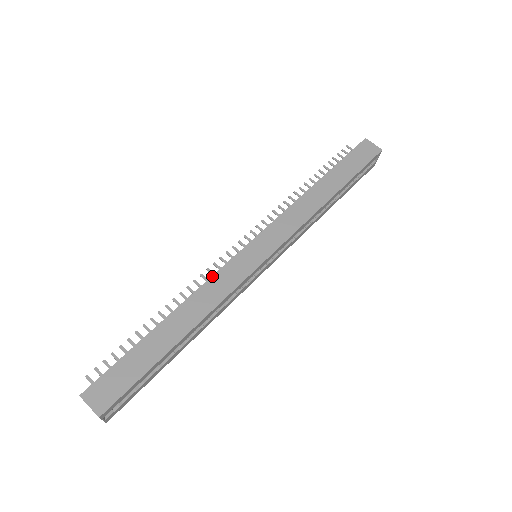
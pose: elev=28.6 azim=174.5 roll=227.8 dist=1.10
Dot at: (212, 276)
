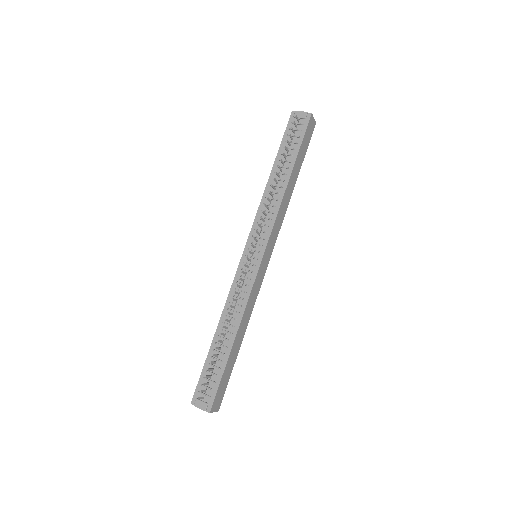
Dot at: (250, 296)
